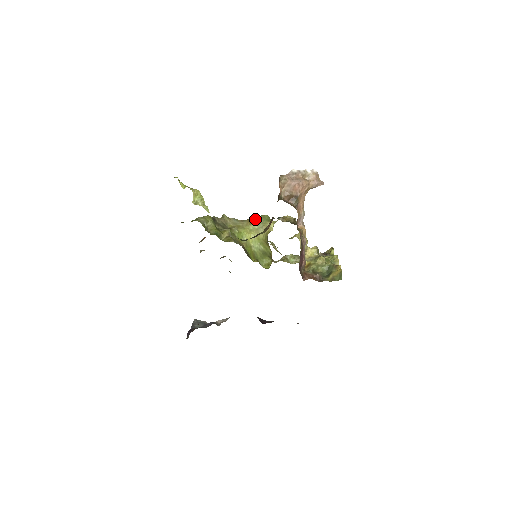
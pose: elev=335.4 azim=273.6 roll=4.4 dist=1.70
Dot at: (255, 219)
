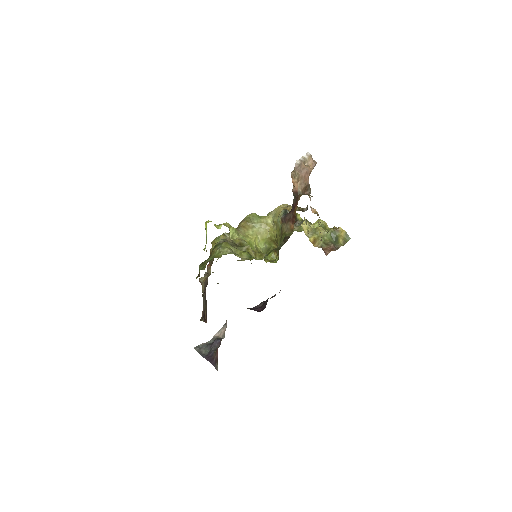
Dot at: (248, 222)
